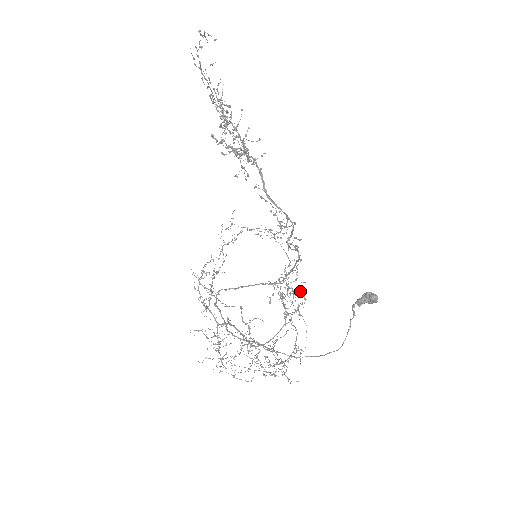
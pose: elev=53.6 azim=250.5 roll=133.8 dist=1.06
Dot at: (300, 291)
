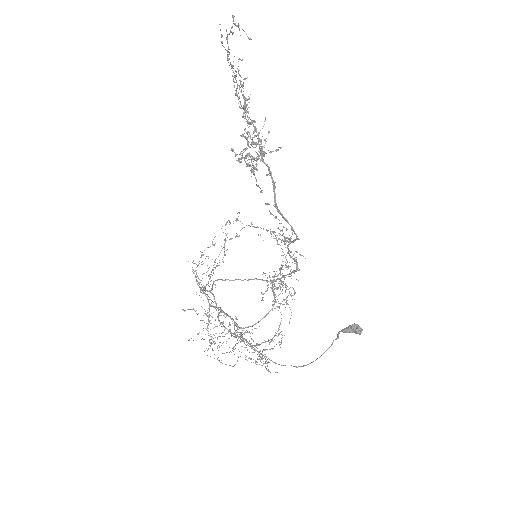
Dot at: occluded
